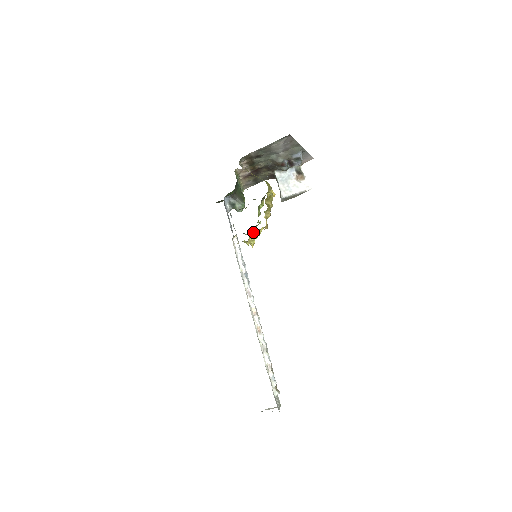
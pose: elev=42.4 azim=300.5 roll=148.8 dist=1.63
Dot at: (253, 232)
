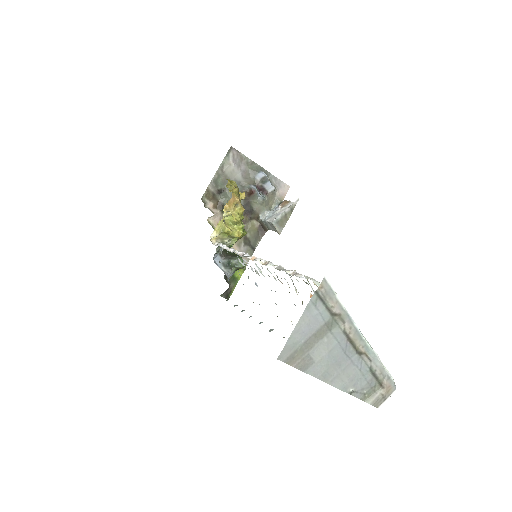
Dot at: (224, 210)
